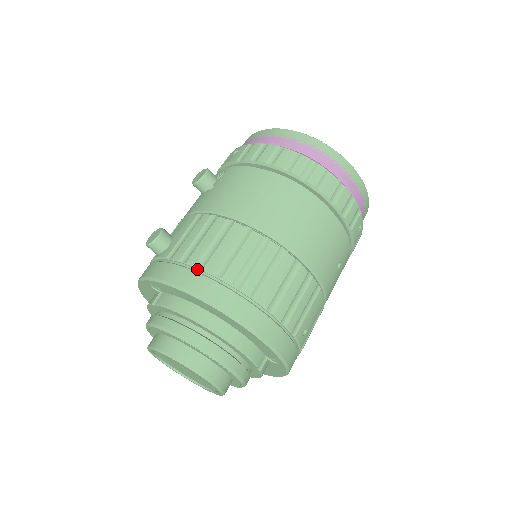
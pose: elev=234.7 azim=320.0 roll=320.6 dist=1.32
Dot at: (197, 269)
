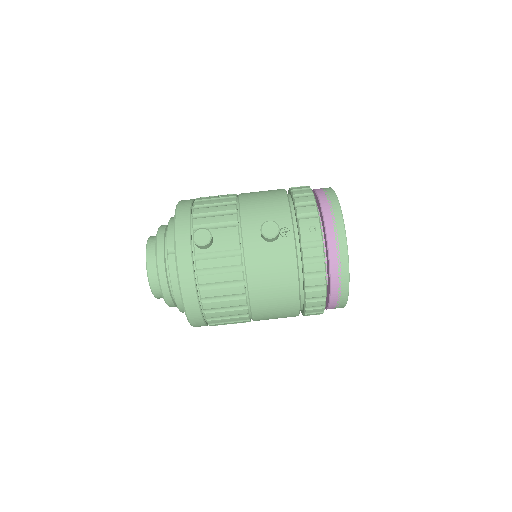
Dot at: (199, 284)
